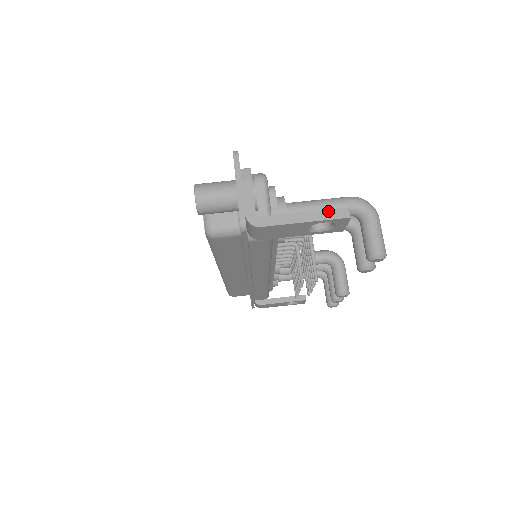
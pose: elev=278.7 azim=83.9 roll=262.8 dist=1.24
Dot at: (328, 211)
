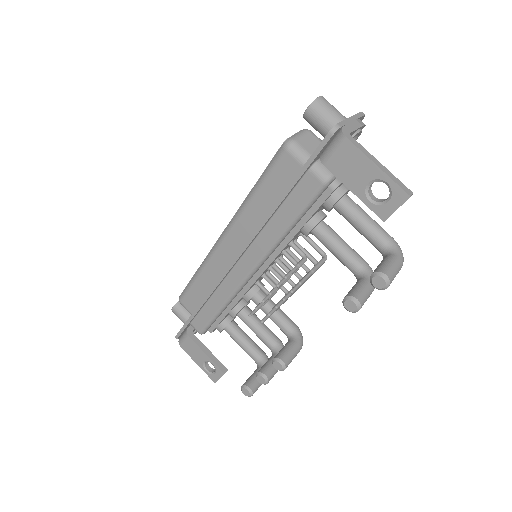
Dot at: (398, 179)
